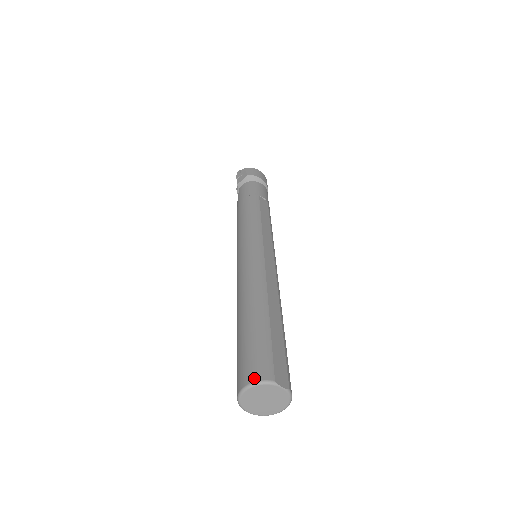
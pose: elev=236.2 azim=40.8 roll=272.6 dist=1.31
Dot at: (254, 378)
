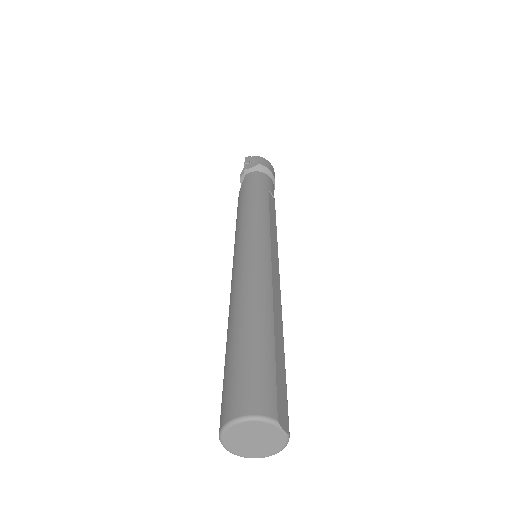
Dot at: (253, 410)
